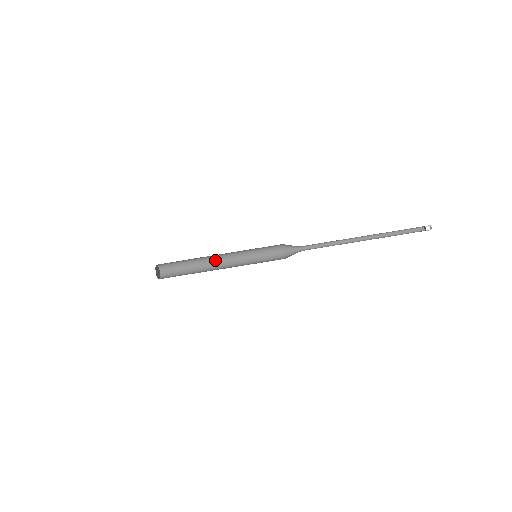
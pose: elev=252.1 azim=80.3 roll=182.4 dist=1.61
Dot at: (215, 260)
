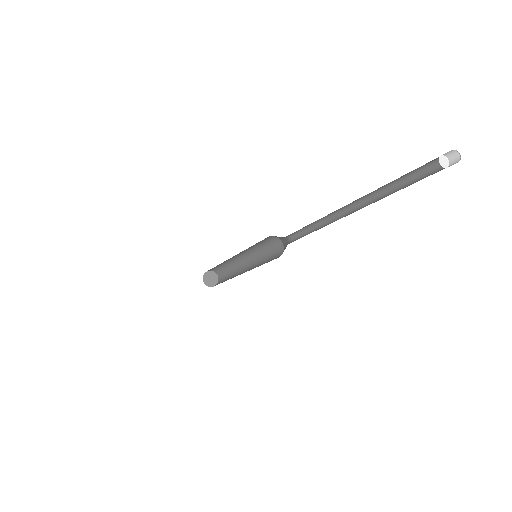
Dot at: (239, 259)
